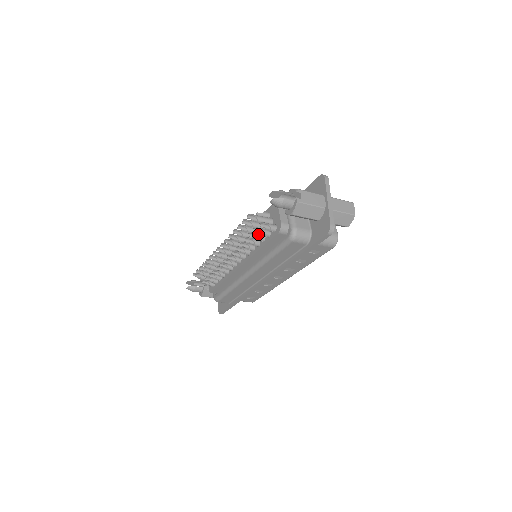
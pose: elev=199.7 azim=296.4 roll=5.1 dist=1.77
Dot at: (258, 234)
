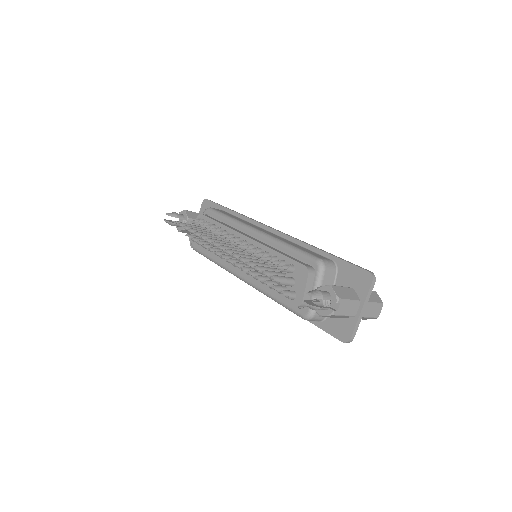
Dot at: occluded
